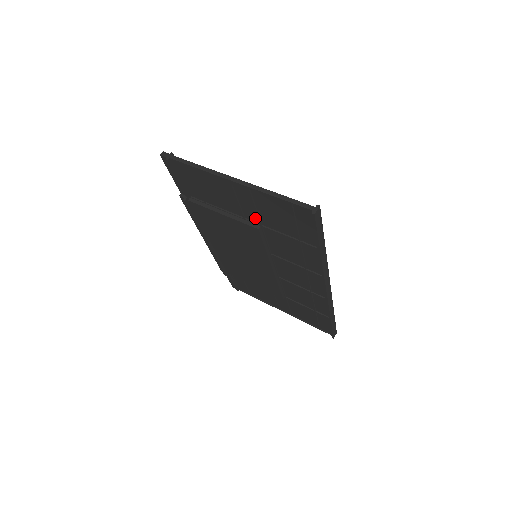
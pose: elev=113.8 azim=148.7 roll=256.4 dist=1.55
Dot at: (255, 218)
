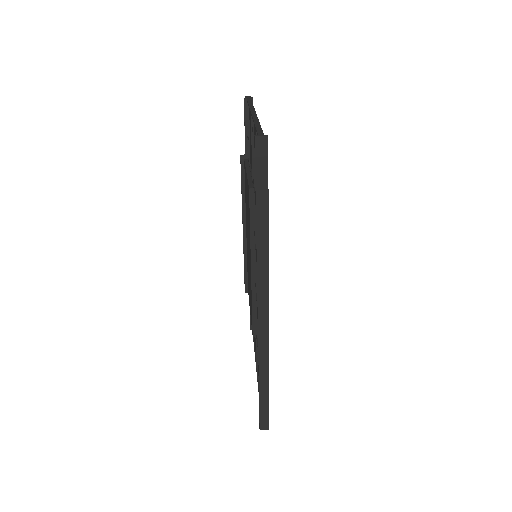
Dot at: occluded
